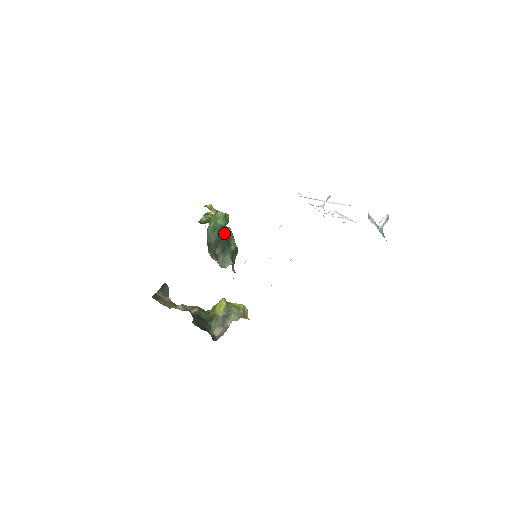
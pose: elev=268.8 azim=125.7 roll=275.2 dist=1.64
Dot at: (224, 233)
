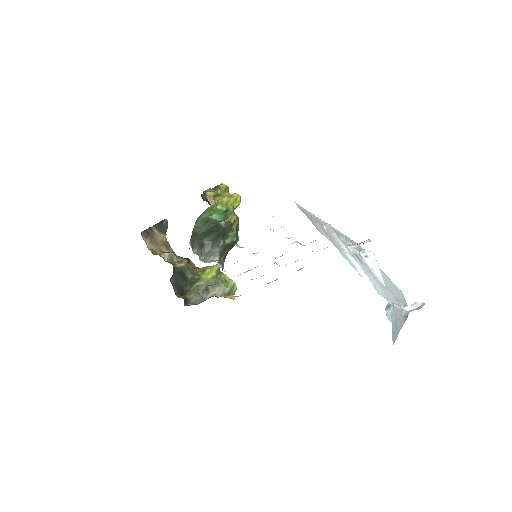
Dot at: (224, 222)
